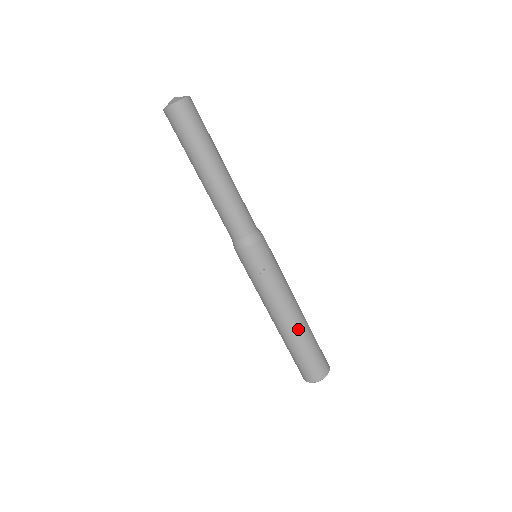
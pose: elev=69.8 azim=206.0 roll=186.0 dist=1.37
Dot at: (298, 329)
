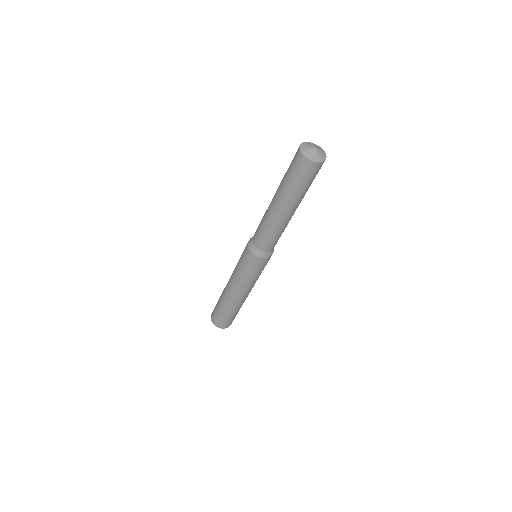
Dot at: occluded
